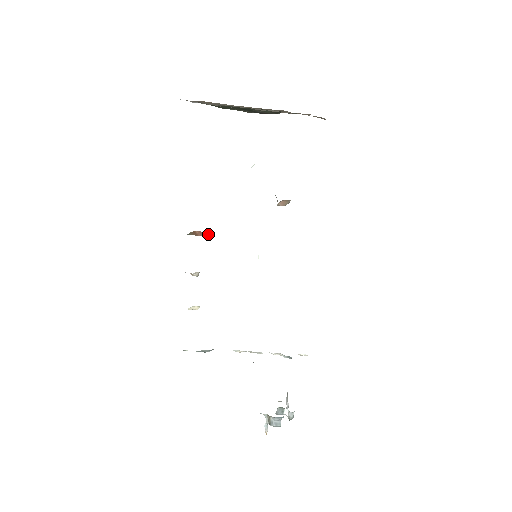
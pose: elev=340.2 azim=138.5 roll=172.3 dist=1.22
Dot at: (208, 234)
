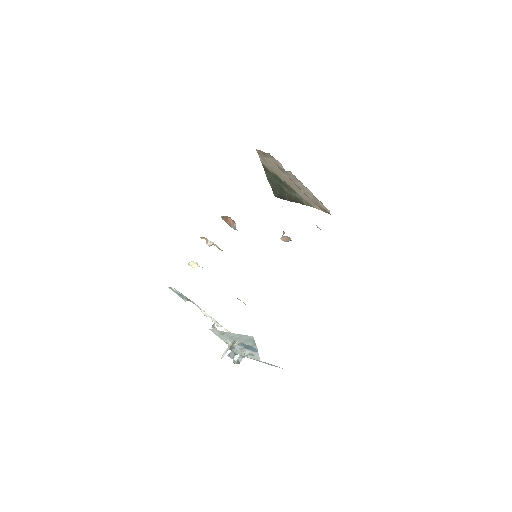
Dot at: (234, 225)
